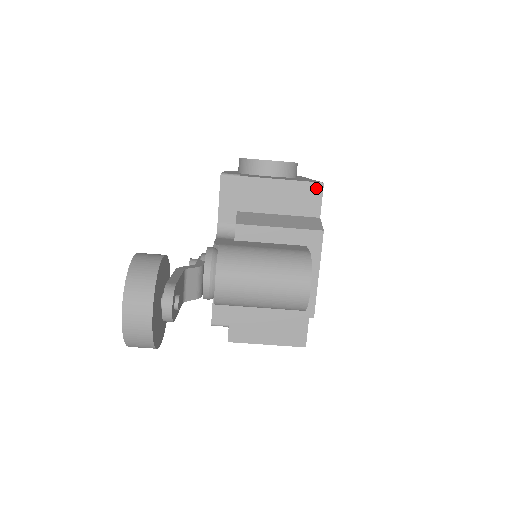
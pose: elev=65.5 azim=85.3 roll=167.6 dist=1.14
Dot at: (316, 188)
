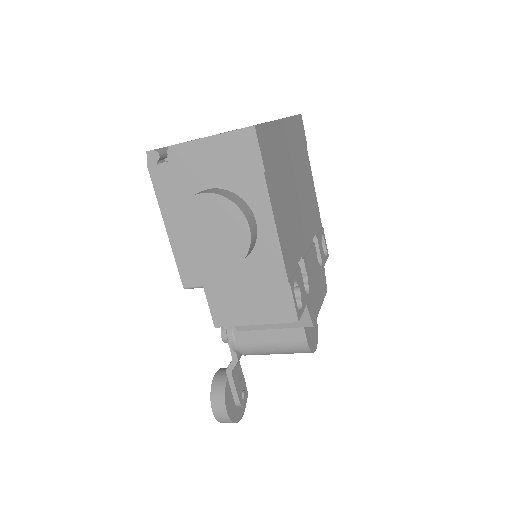
Dot at: (292, 320)
